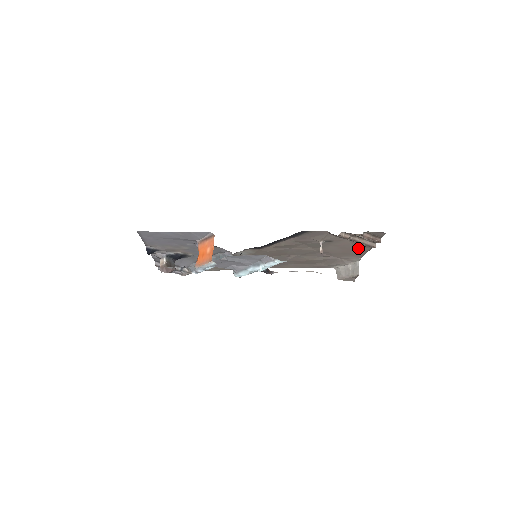
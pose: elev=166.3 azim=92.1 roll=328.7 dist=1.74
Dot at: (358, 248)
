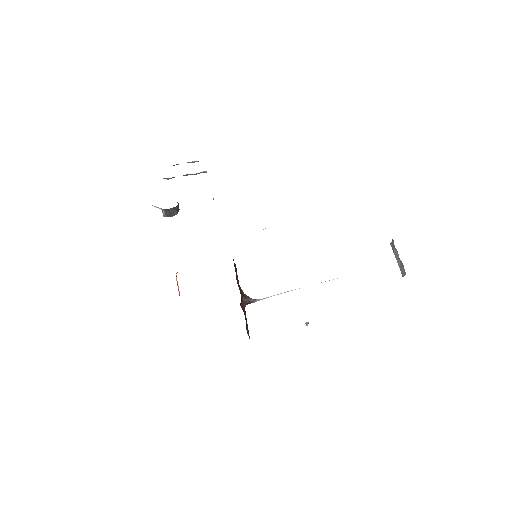
Dot at: occluded
